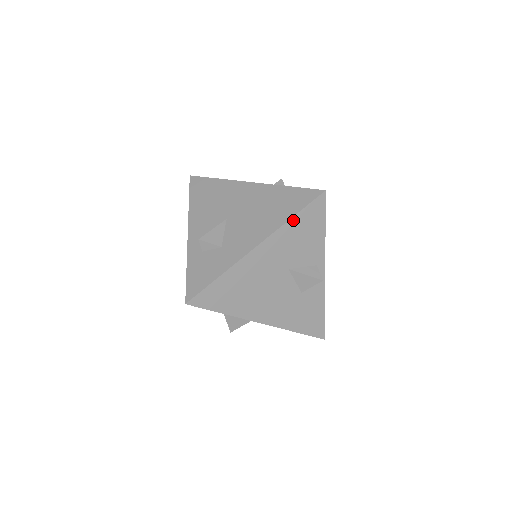
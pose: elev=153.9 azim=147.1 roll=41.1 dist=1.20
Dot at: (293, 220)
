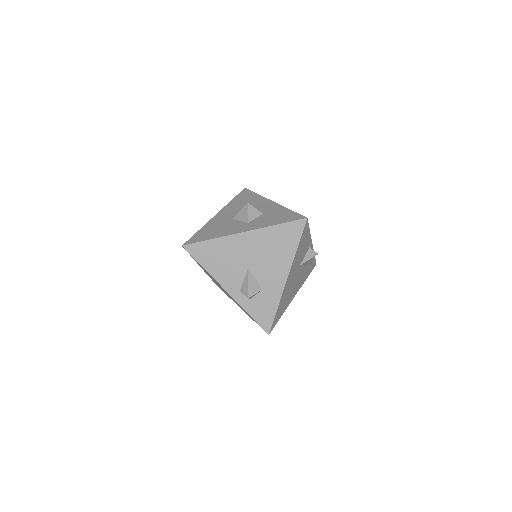
Dot at: (298, 248)
